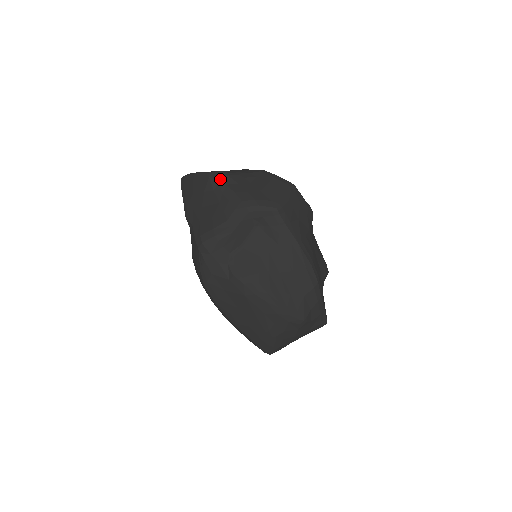
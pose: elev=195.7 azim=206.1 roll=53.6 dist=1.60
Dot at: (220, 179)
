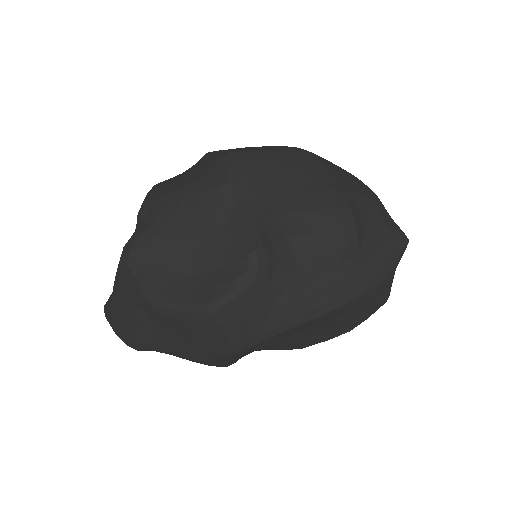
Dot at: (147, 349)
